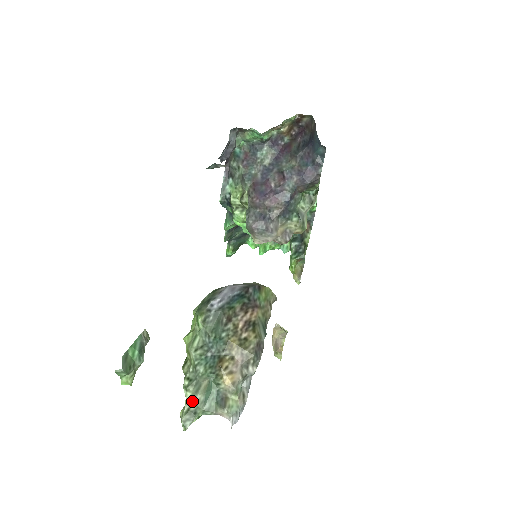
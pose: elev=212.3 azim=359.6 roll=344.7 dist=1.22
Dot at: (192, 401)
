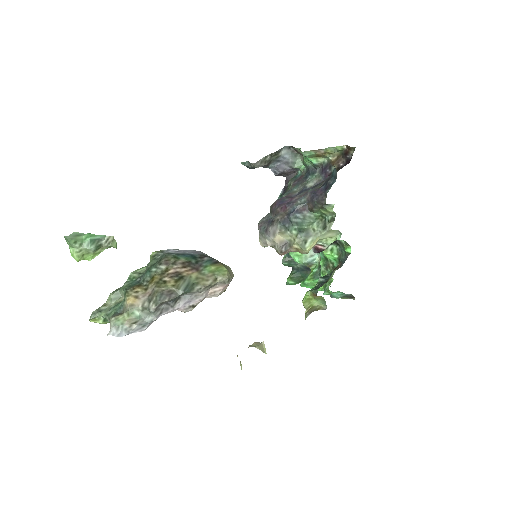
Dot at: (107, 304)
